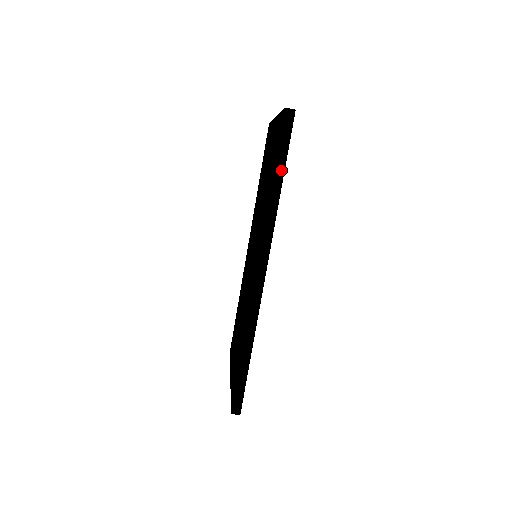
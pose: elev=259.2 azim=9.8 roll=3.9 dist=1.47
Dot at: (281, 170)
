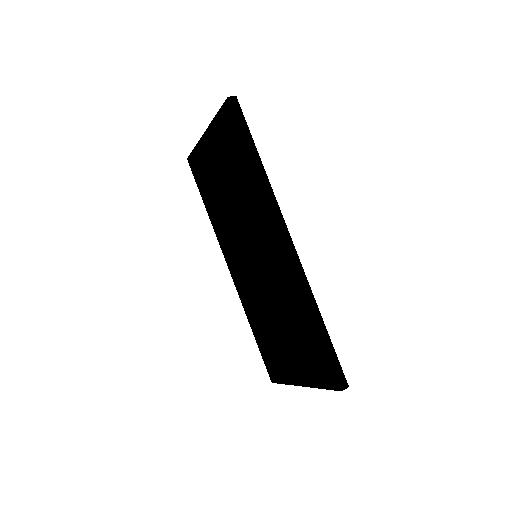
Dot at: (253, 147)
